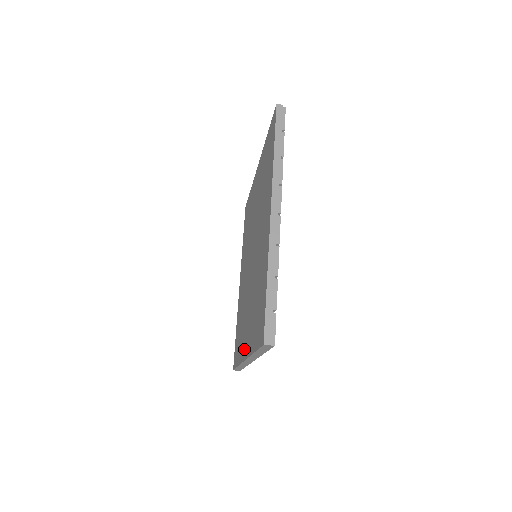
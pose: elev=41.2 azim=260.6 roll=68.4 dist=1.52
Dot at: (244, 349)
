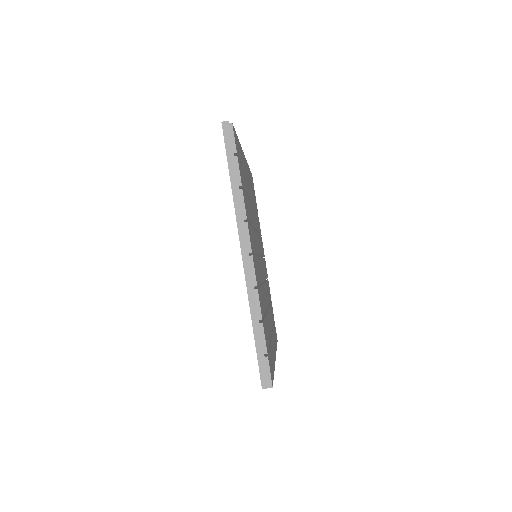
Dot at: occluded
